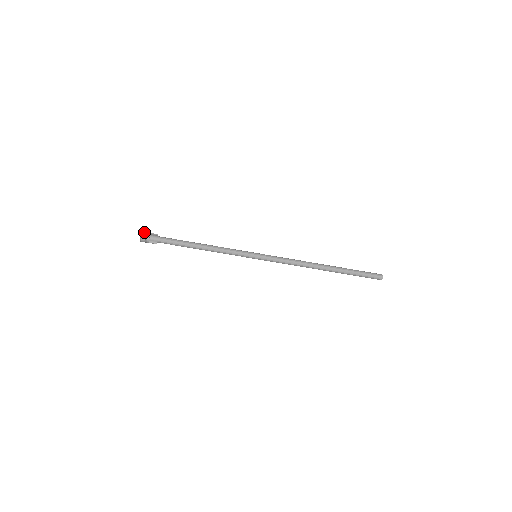
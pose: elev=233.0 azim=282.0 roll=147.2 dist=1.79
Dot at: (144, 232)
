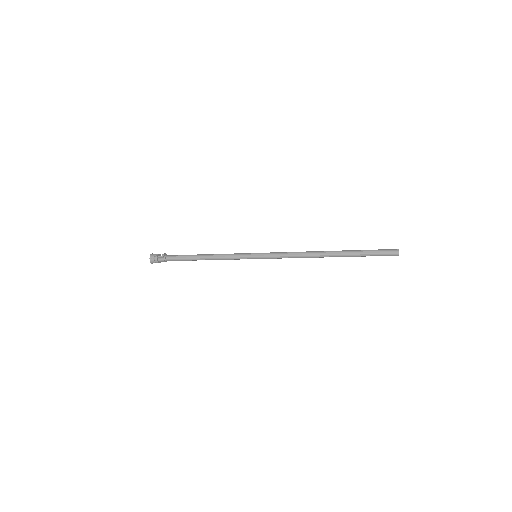
Dot at: (152, 261)
